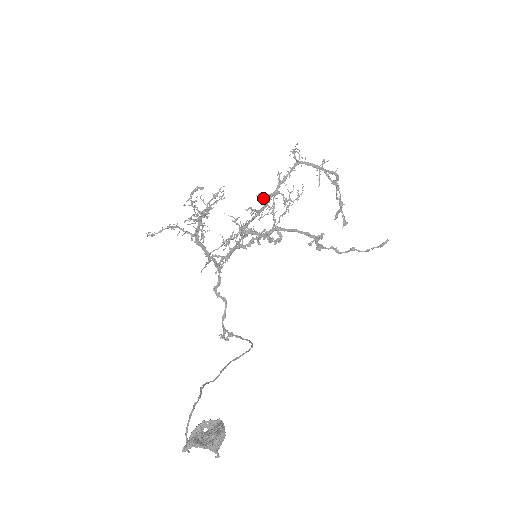
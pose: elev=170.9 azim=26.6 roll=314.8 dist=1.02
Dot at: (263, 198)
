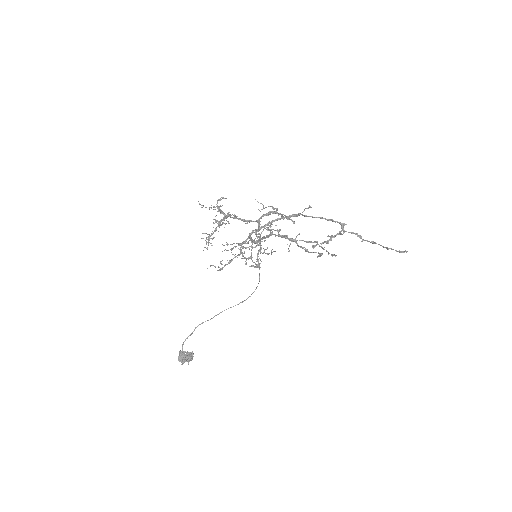
Dot at: (243, 248)
